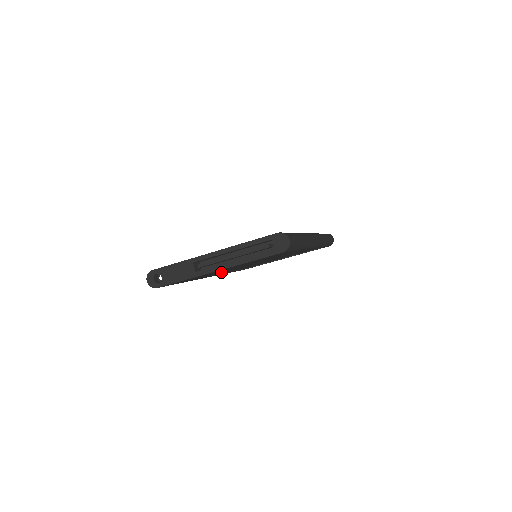
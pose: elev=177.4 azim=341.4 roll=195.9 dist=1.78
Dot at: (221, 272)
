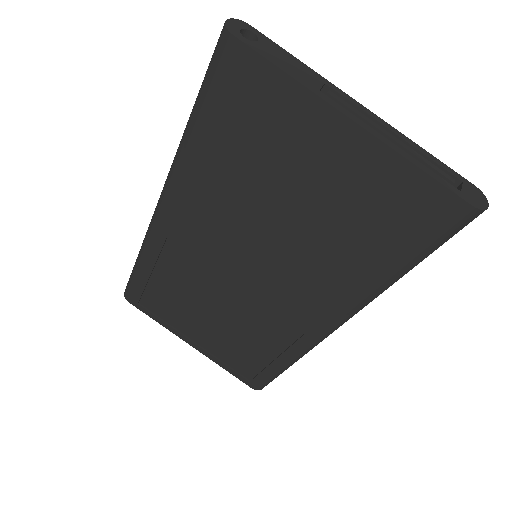
Dot at: (240, 193)
